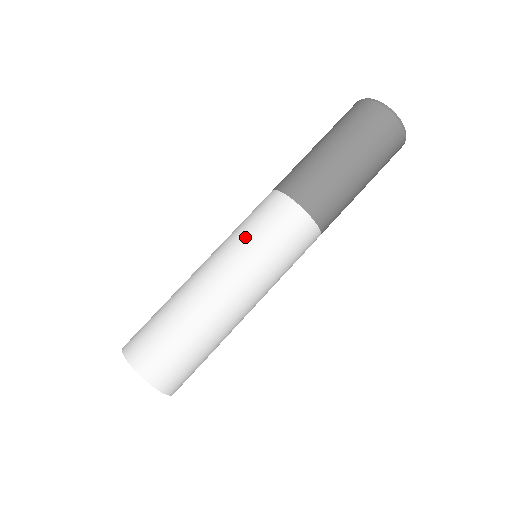
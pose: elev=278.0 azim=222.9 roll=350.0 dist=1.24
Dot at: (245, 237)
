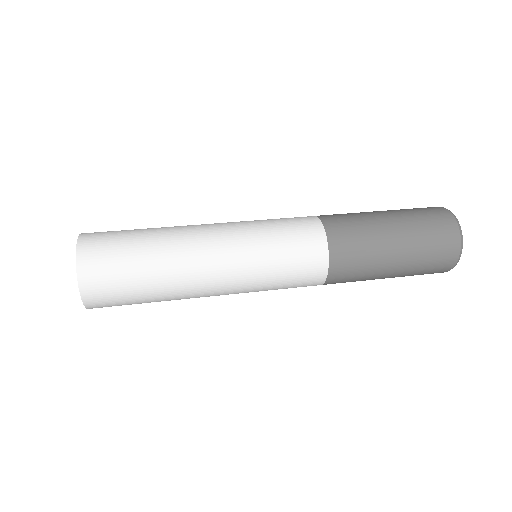
Dot at: (257, 220)
